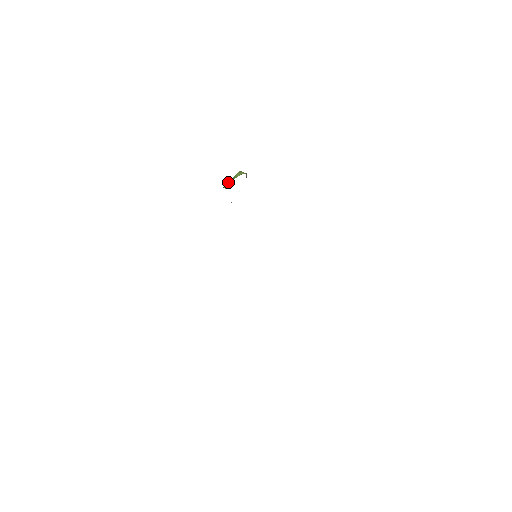
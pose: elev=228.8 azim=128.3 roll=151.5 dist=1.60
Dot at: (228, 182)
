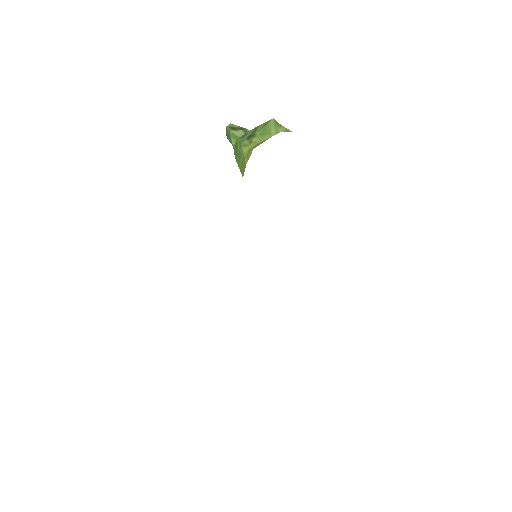
Dot at: (254, 139)
